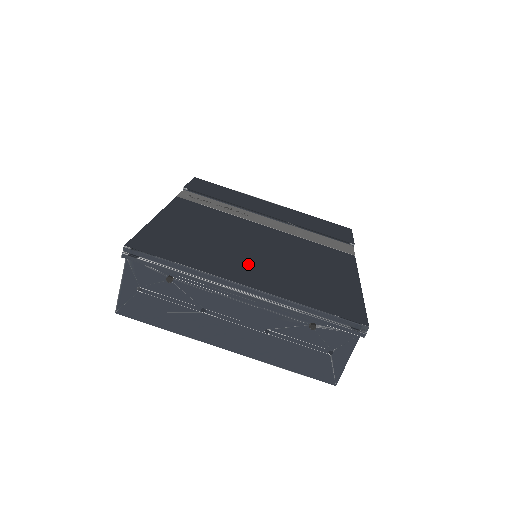
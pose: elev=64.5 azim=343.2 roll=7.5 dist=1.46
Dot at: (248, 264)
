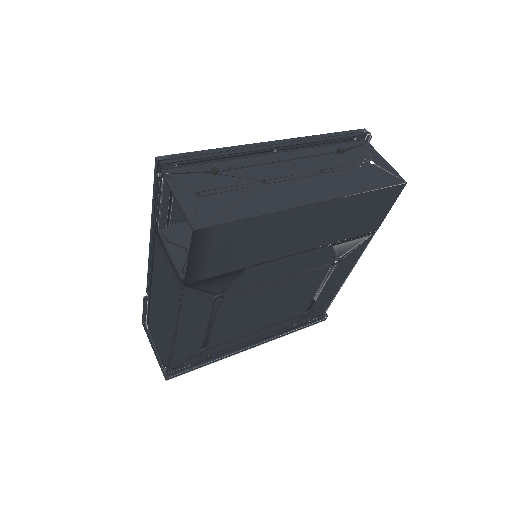
Dot at: occluded
